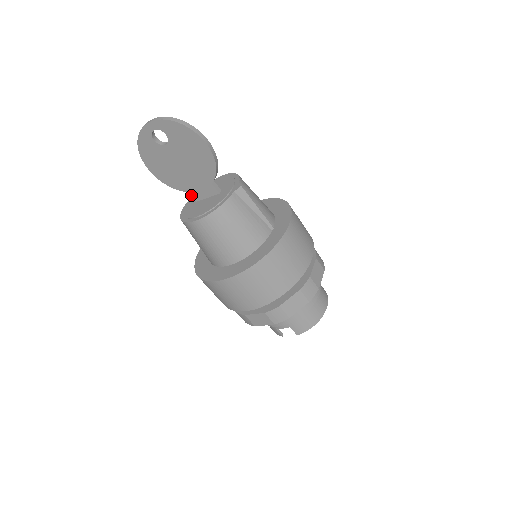
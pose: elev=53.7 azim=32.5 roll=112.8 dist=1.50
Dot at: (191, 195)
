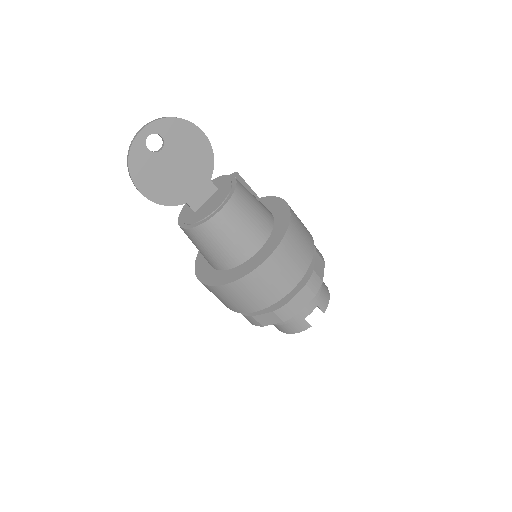
Dot at: (189, 206)
